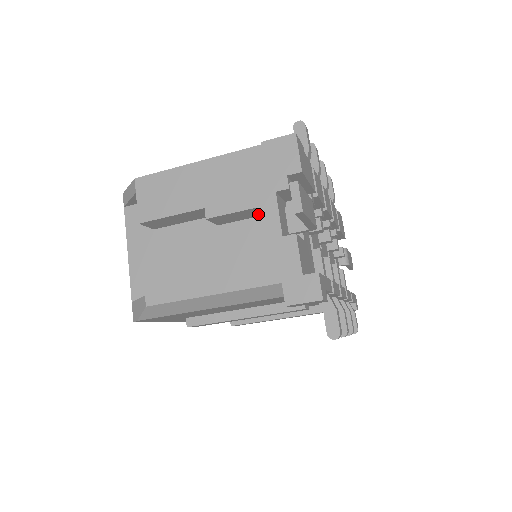
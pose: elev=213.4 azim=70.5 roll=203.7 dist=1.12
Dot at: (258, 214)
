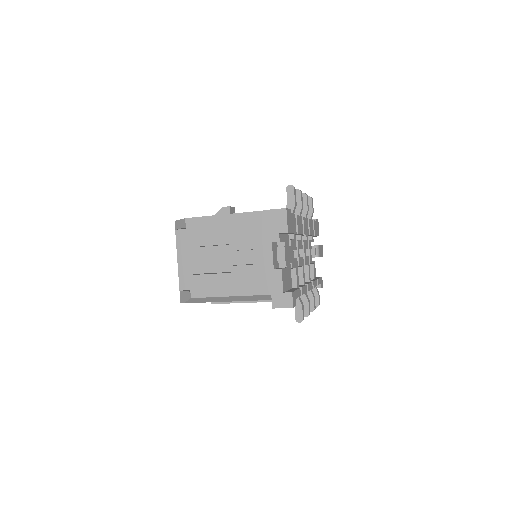
Dot at: (261, 253)
